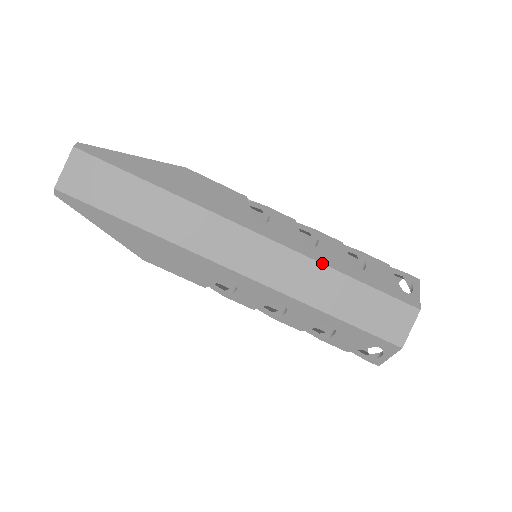
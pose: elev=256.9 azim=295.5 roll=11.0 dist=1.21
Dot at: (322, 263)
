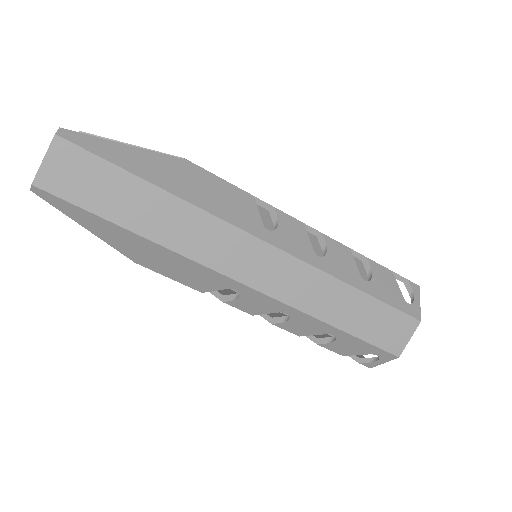
Dot at: (332, 275)
